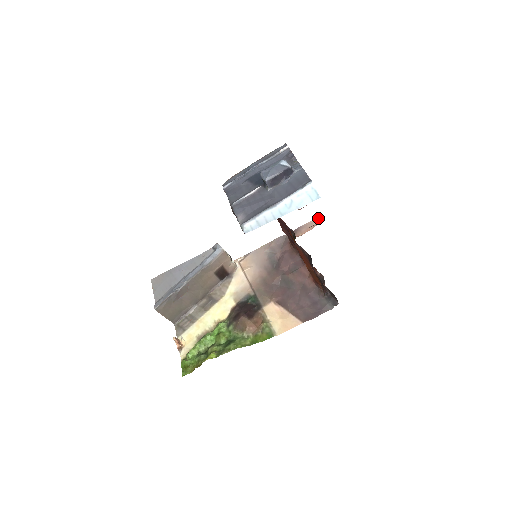
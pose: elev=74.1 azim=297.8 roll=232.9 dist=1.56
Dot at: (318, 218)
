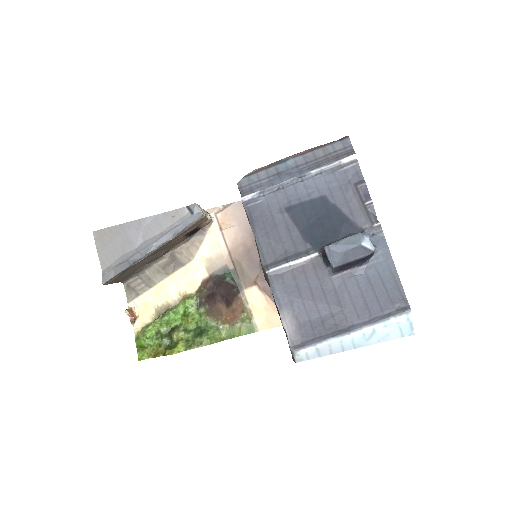
Dot at: occluded
